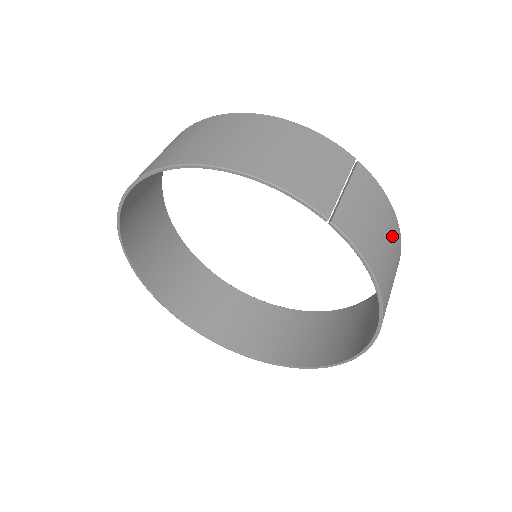
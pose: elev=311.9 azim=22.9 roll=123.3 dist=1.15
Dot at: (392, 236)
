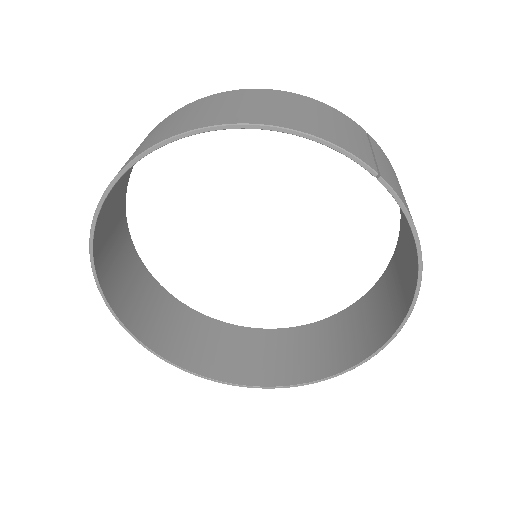
Dot at: occluded
